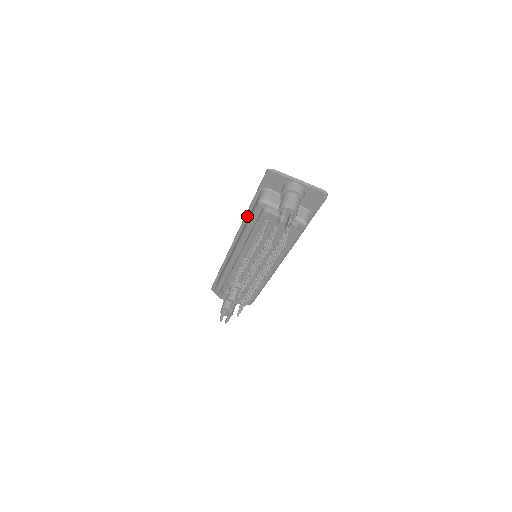
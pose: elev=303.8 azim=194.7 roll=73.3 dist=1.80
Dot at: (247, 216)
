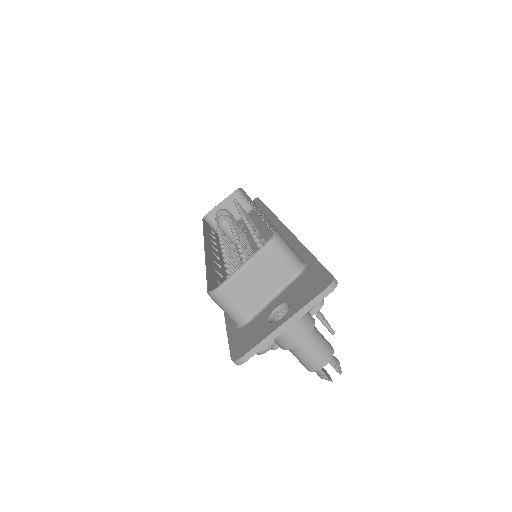
Dot at: occluded
